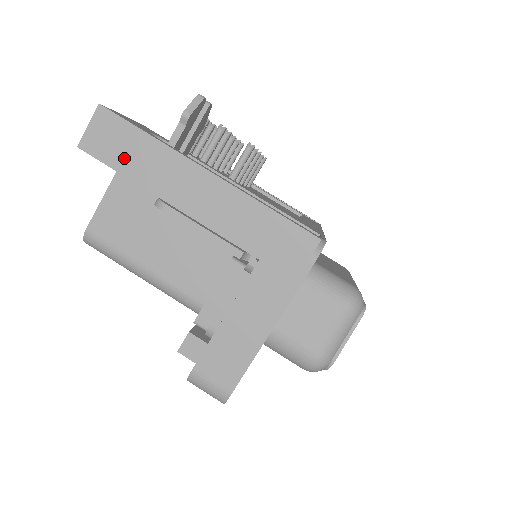
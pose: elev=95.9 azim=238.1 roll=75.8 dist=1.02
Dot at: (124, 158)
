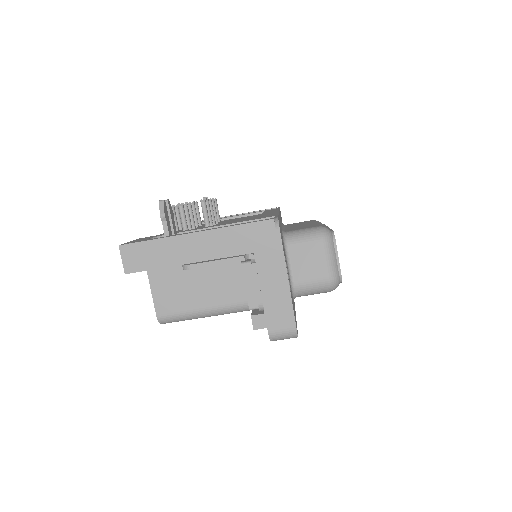
Dot at: (151, 260)
